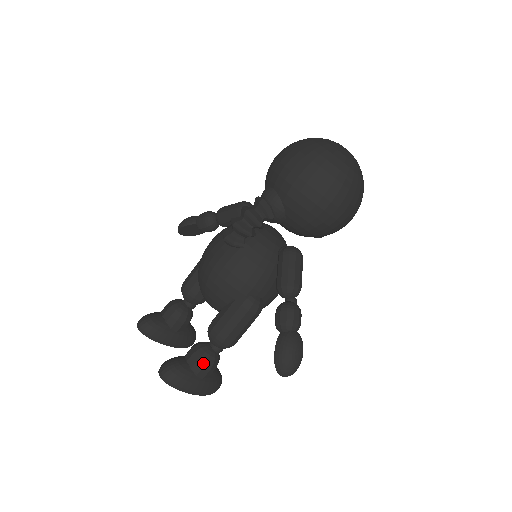
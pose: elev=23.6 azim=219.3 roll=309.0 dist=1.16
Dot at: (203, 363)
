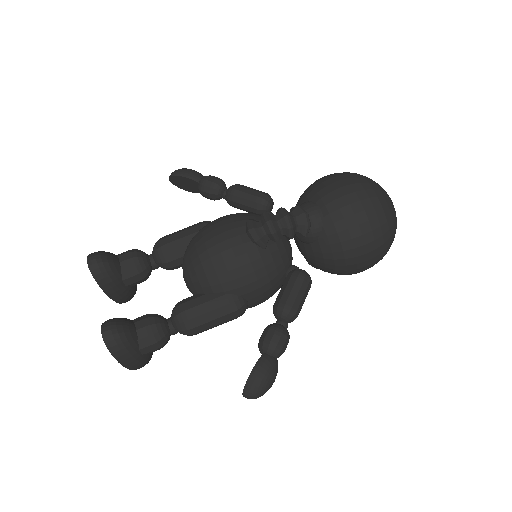
Dot at: (155, 340)
